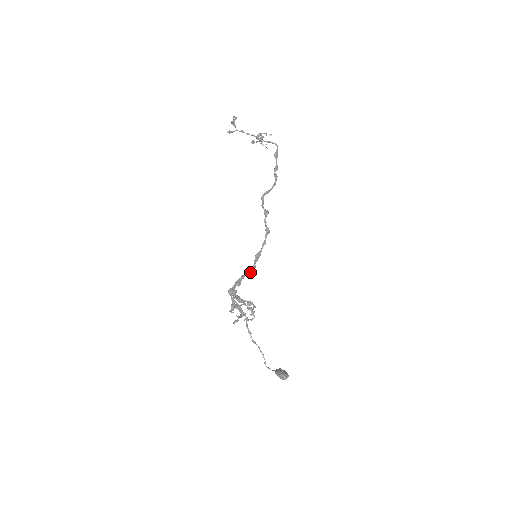
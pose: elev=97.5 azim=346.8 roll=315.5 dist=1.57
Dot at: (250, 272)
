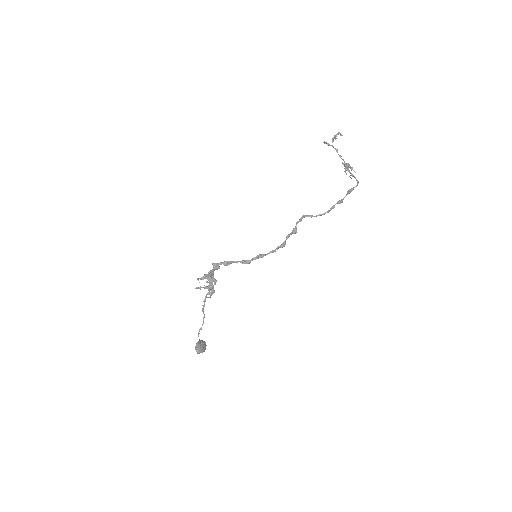
Dot at: (243, 263)
